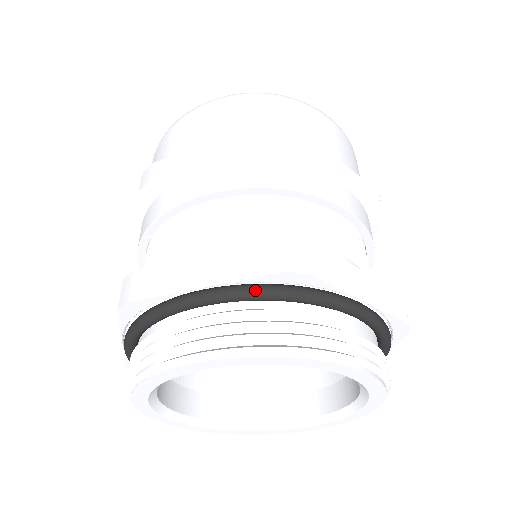
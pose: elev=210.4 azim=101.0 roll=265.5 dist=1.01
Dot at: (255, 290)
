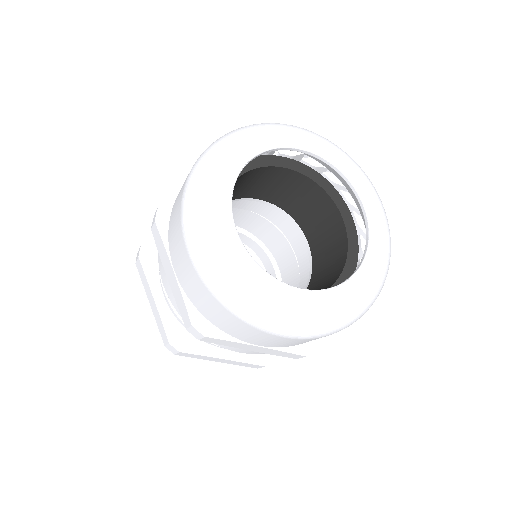
Dot at: occluded
